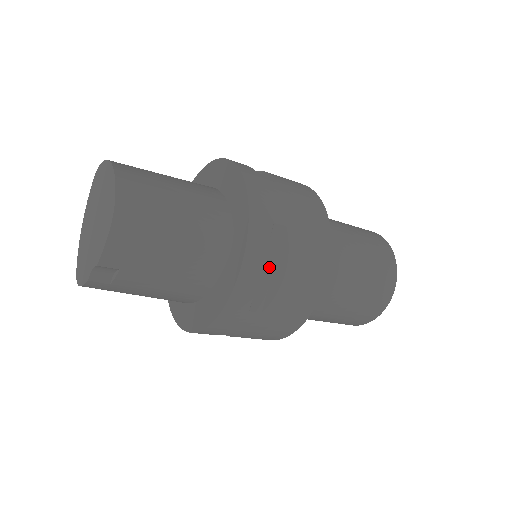
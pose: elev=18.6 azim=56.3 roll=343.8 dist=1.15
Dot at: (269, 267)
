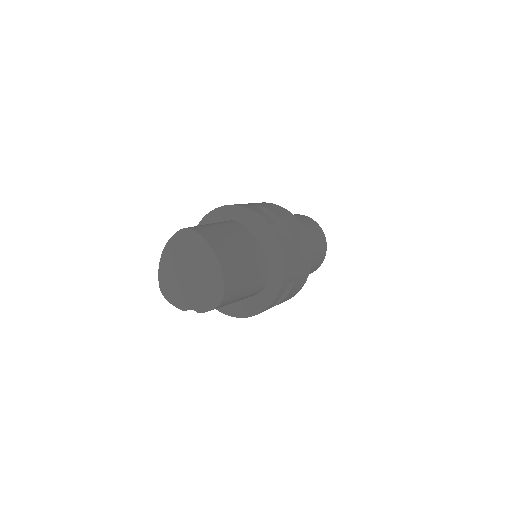
Dot at: occluded
